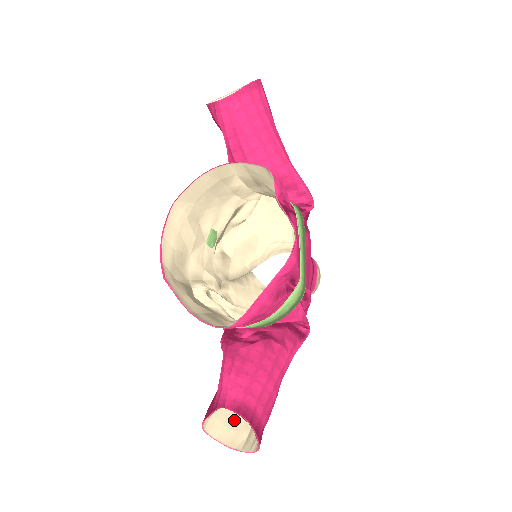
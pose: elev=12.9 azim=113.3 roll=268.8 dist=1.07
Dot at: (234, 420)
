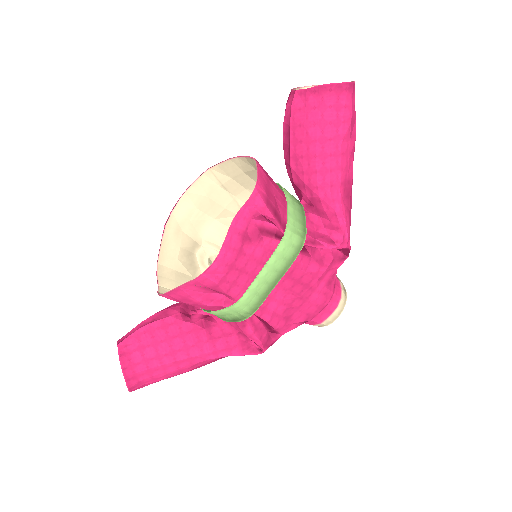
Dot at: occluded
